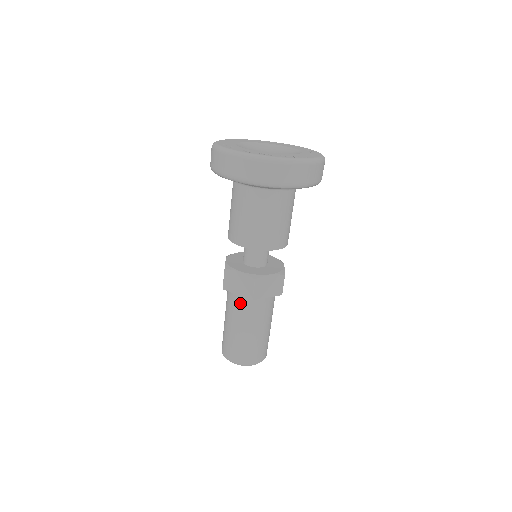
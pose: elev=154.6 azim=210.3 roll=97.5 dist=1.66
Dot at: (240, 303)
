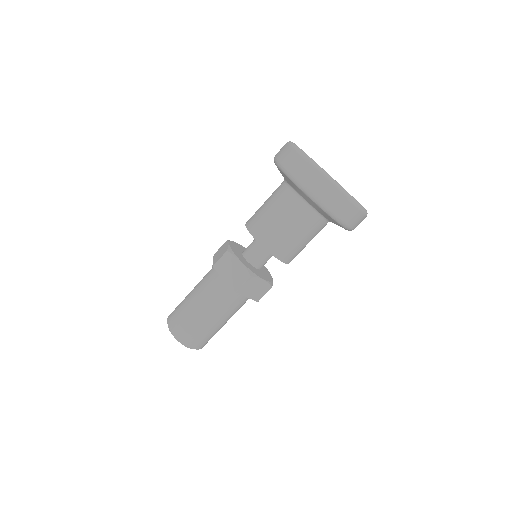
Dot at: (220, 288)
